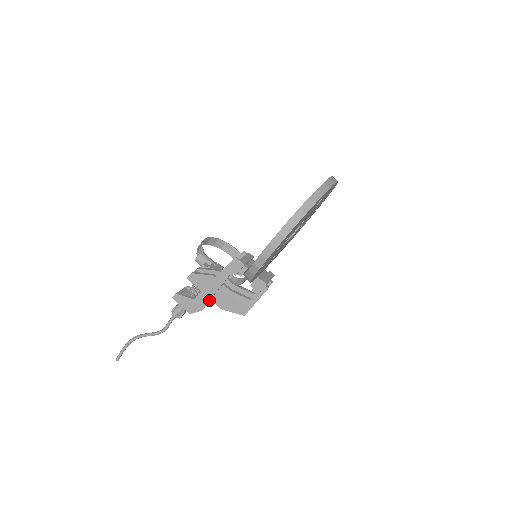
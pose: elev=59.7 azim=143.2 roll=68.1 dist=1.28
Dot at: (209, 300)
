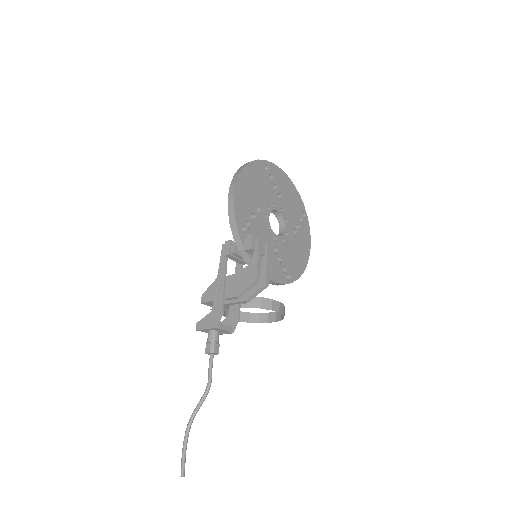
Dot at: (222, 298)
